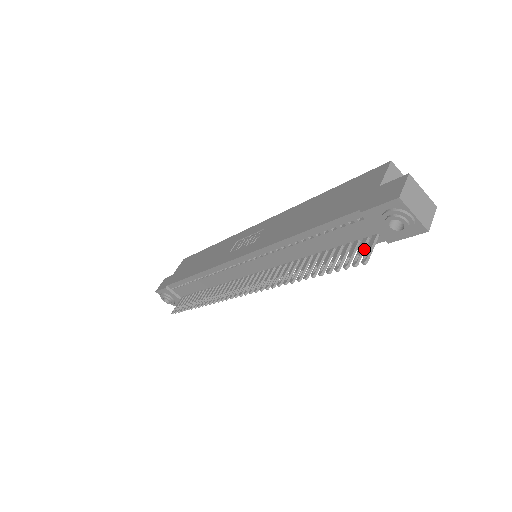
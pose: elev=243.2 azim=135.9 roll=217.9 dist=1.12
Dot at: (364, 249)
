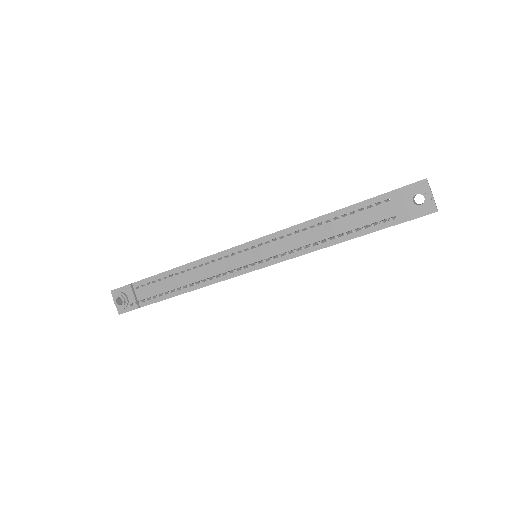
Dot at: (385, 221)
